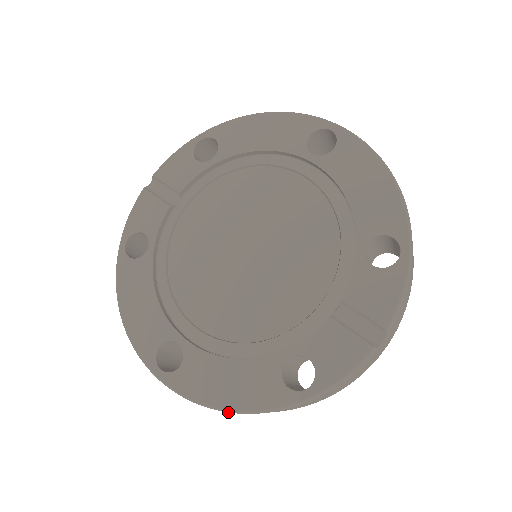
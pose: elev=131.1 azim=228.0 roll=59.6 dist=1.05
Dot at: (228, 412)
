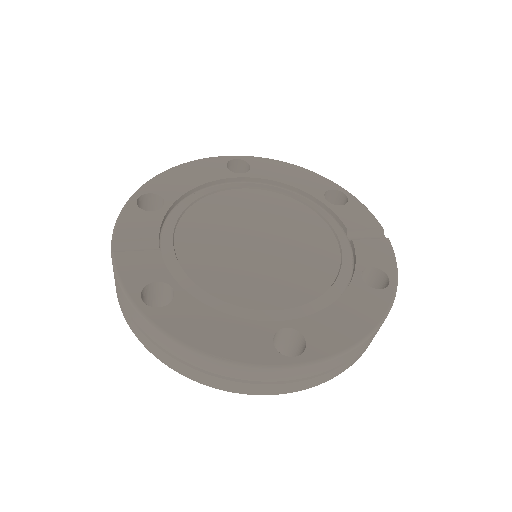
Dot at: (370, 337)
